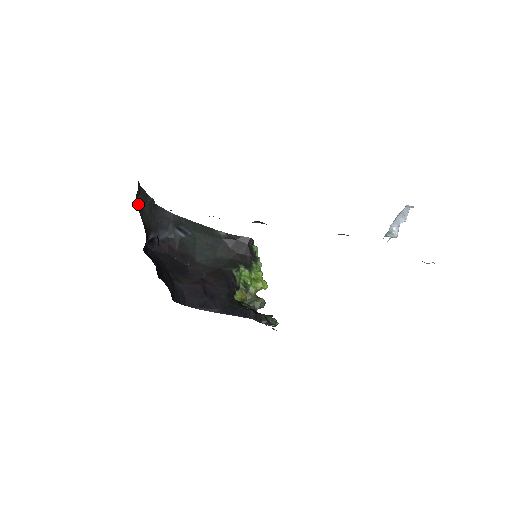
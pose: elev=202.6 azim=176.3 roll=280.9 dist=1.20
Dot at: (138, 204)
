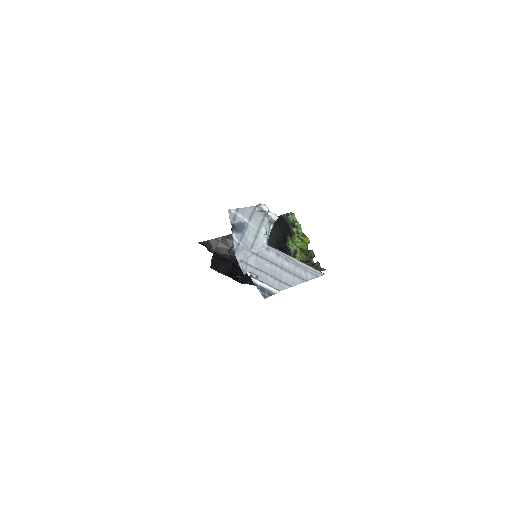
Dot at: (215, 249)
